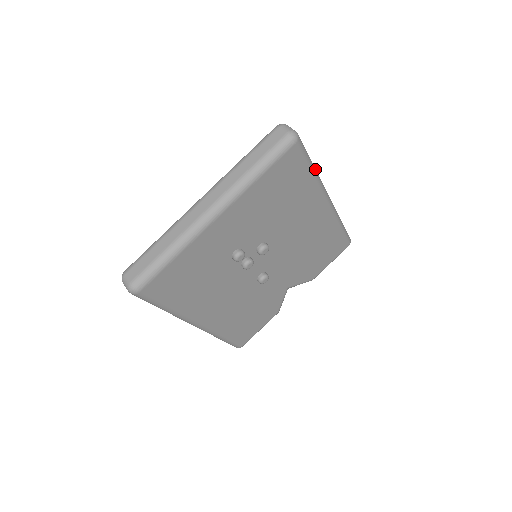
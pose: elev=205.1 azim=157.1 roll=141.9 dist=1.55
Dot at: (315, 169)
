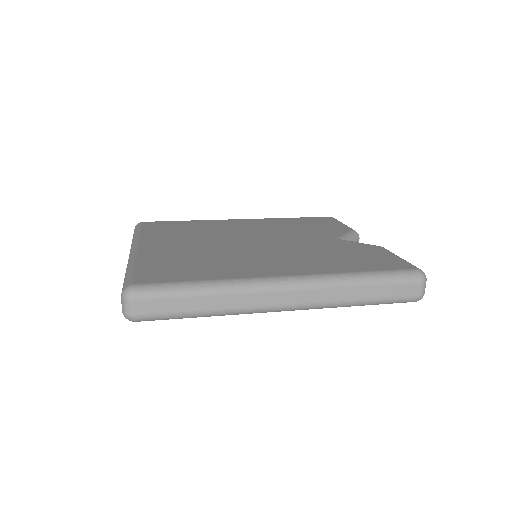
Dot at: (212, 314)
